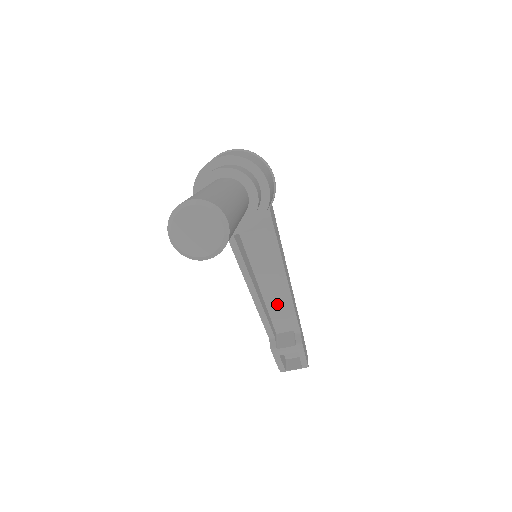
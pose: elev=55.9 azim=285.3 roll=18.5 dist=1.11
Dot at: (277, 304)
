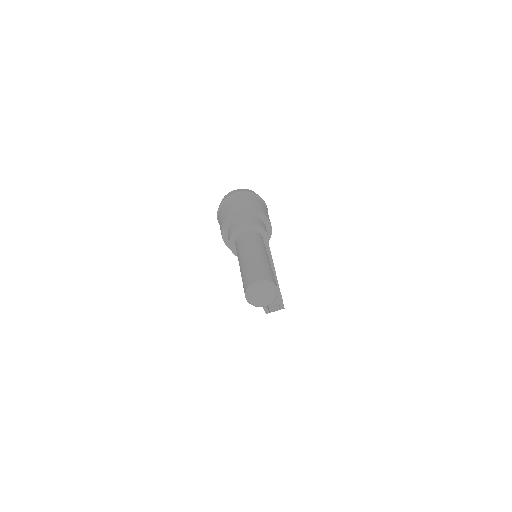
Dot at: occluded
